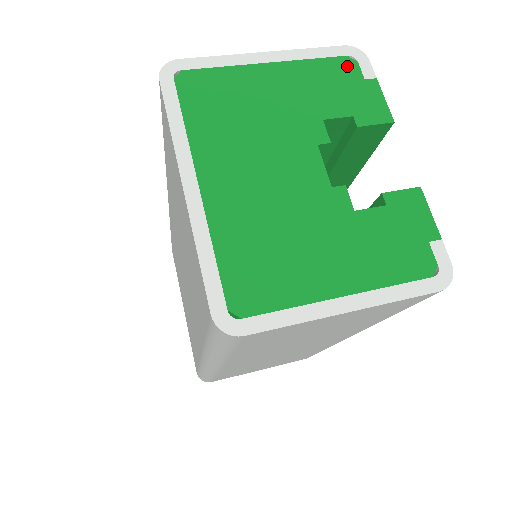
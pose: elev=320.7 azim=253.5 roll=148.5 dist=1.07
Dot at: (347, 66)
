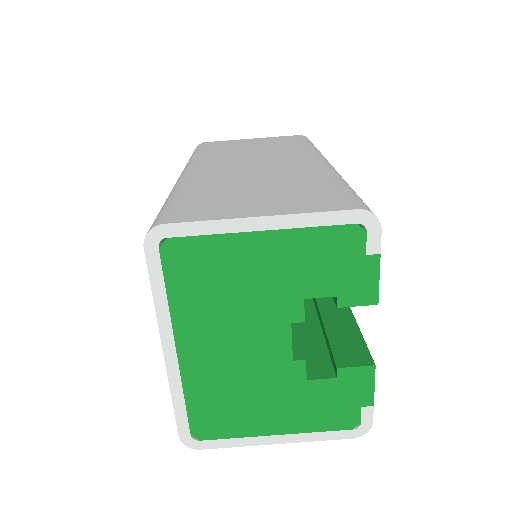
Dot at: (352, 238)
